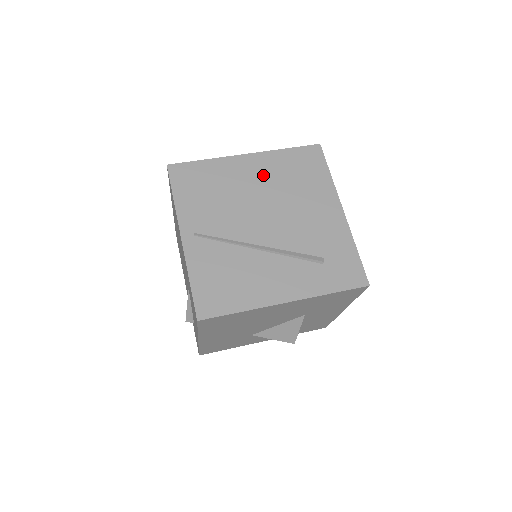
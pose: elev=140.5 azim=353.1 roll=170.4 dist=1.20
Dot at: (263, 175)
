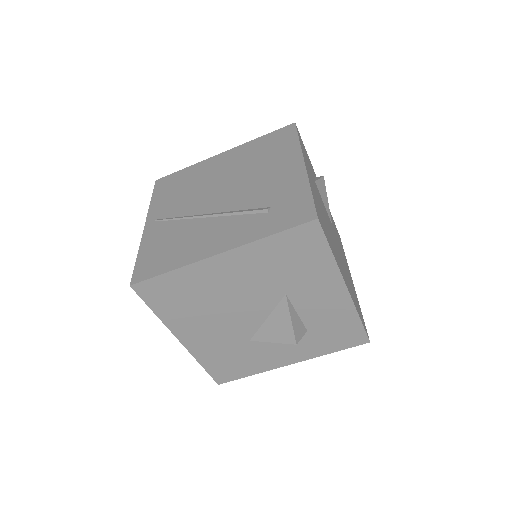
Dot at: (232, 162)
